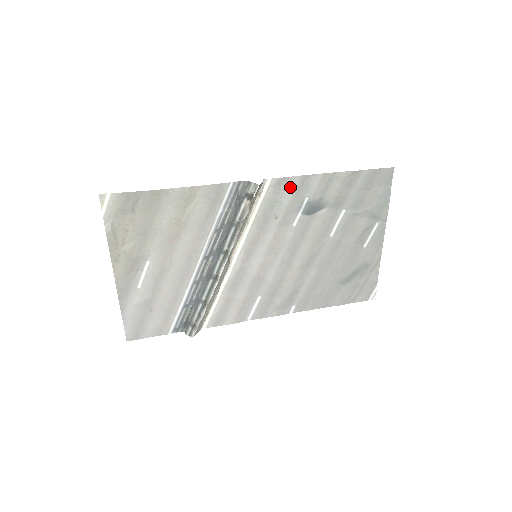
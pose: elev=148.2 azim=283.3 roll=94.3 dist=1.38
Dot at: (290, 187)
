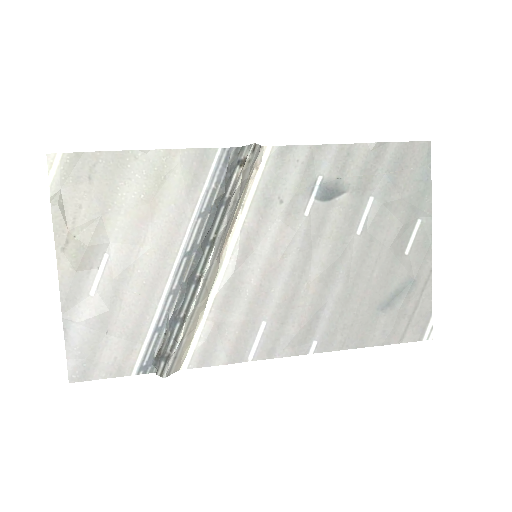
Dot at: (297, 160)
